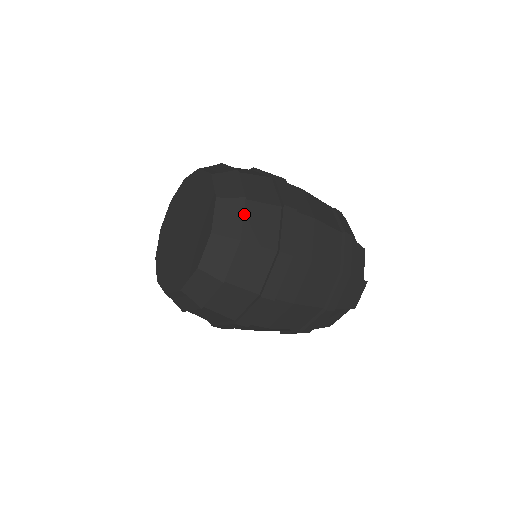
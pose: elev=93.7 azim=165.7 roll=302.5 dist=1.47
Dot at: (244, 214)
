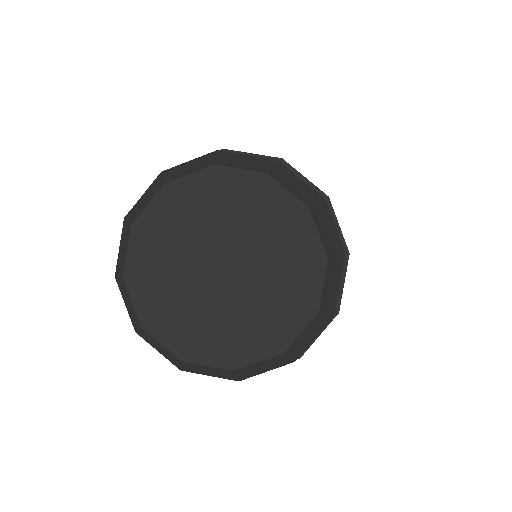
Dot at: occluded
